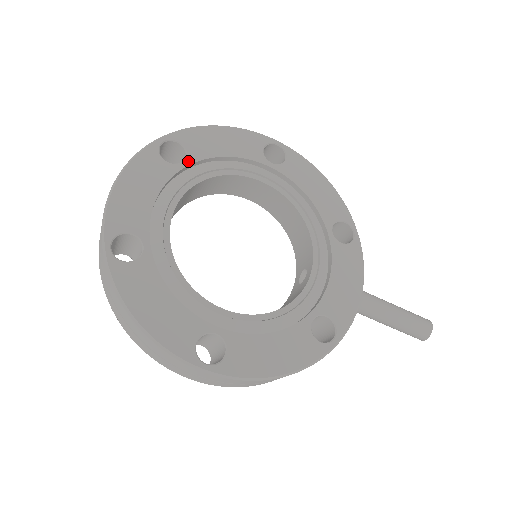
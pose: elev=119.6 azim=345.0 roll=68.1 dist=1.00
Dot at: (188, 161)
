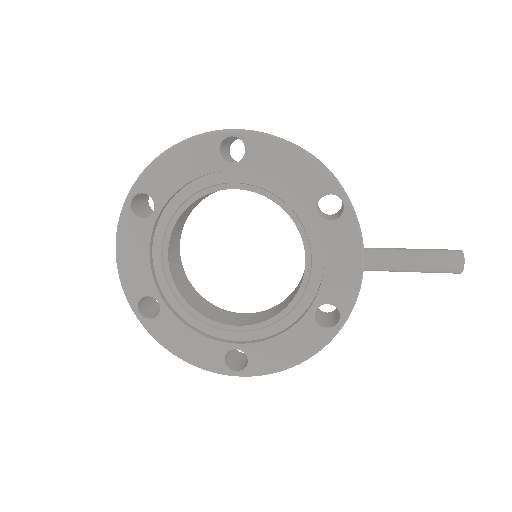
Dot at: (158, 208)
